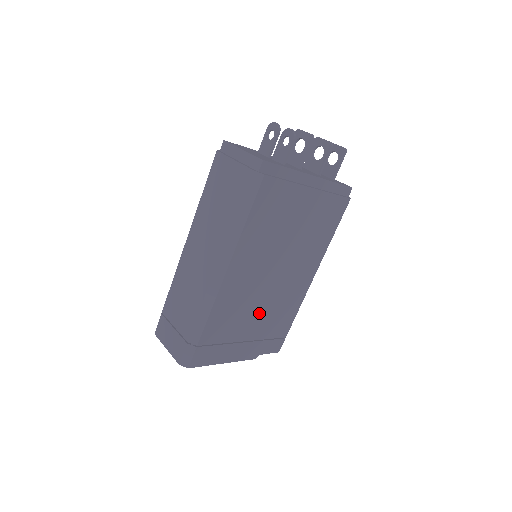
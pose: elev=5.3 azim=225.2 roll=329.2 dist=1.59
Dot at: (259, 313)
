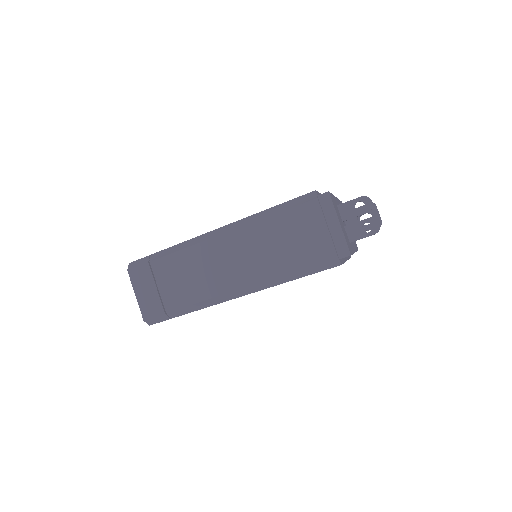
Dot at: occluded
